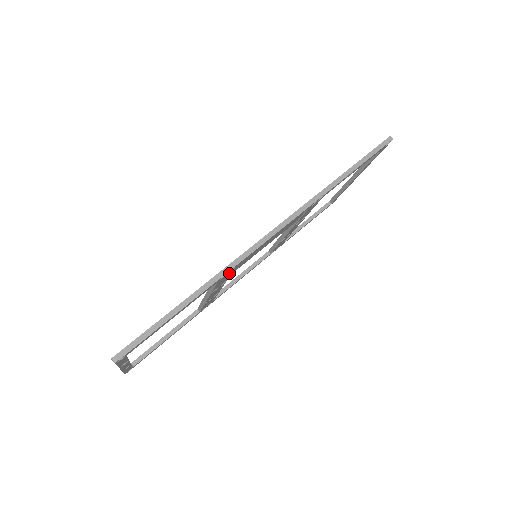
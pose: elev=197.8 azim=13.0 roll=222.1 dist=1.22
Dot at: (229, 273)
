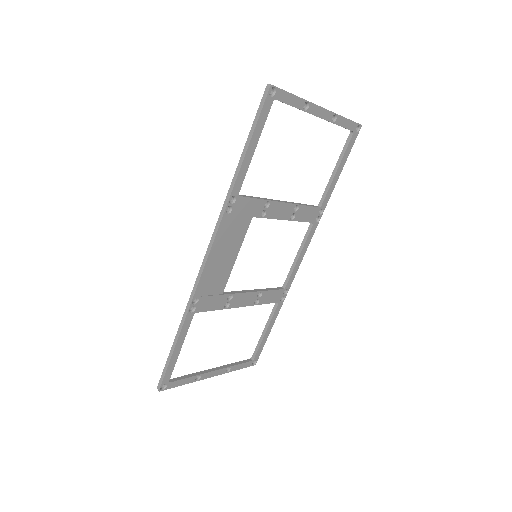
Dot at: (203, 300)
